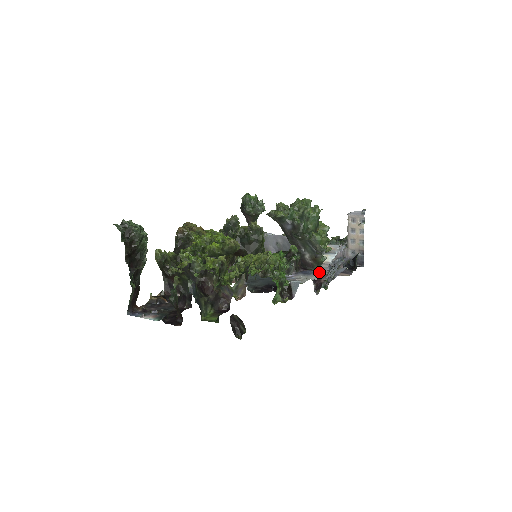
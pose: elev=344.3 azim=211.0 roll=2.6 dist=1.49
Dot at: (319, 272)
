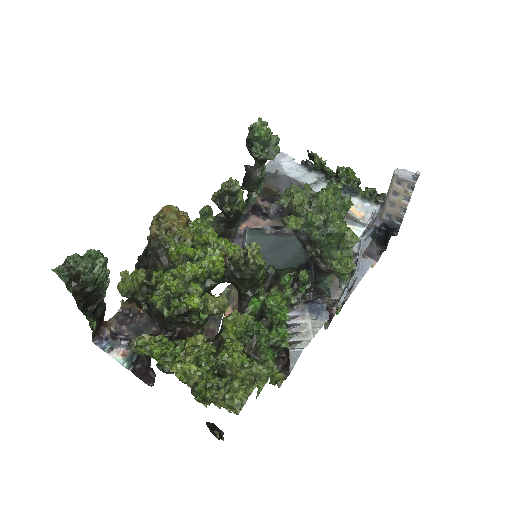
Dot at: occluded
